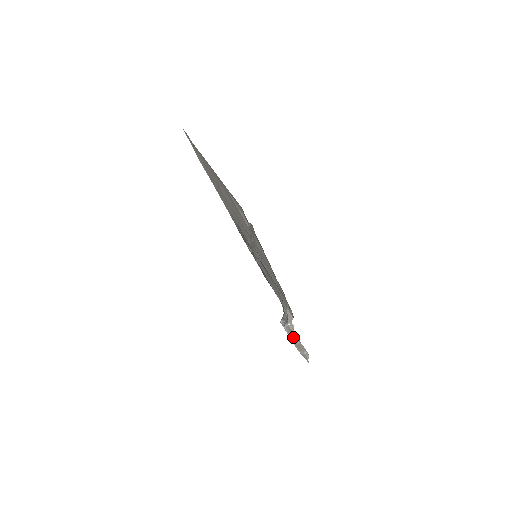
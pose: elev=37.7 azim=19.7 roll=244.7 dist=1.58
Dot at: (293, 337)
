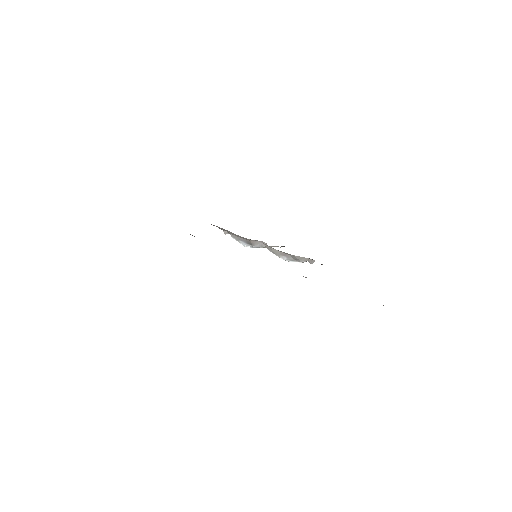
Dot at: occluded
